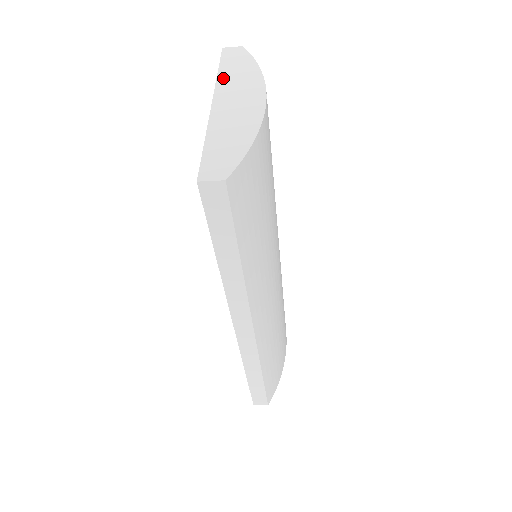
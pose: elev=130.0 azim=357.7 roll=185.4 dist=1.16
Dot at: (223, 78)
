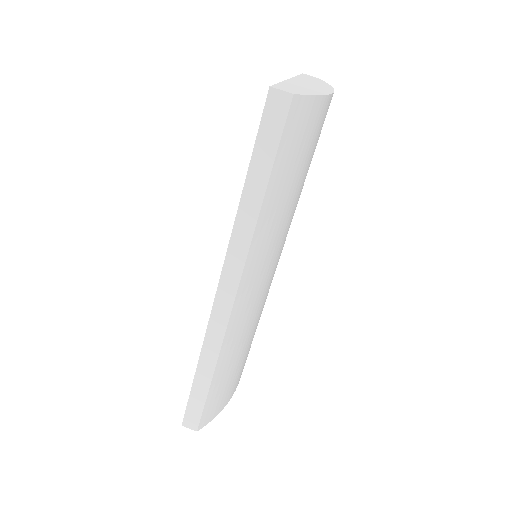
Dot at: (301, 78)
